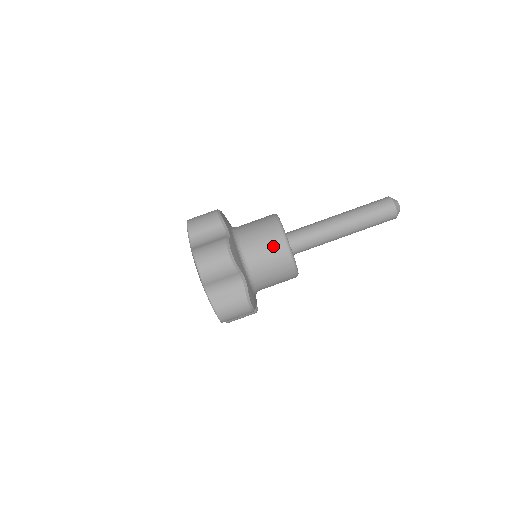
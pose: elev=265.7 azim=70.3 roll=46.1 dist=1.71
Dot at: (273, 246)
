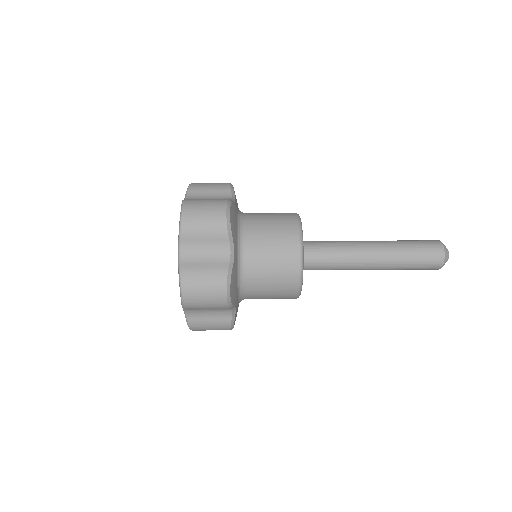
Dot at: occluded
